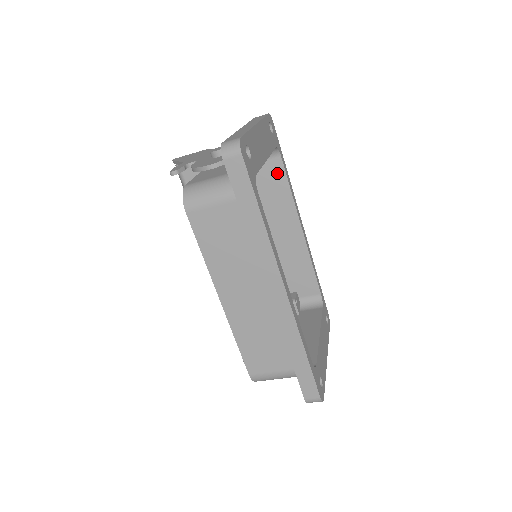
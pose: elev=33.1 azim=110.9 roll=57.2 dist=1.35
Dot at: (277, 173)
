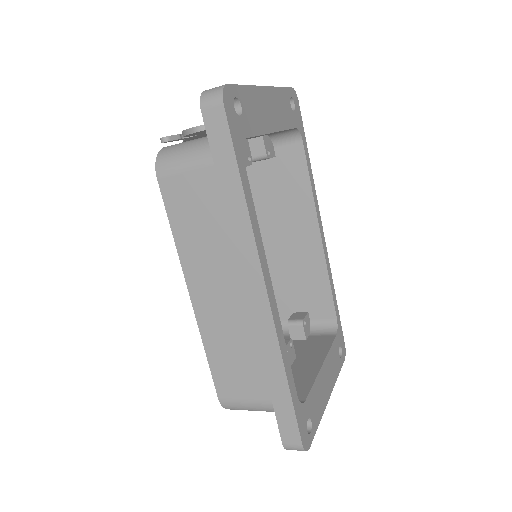
Dot at: (296, 162)
